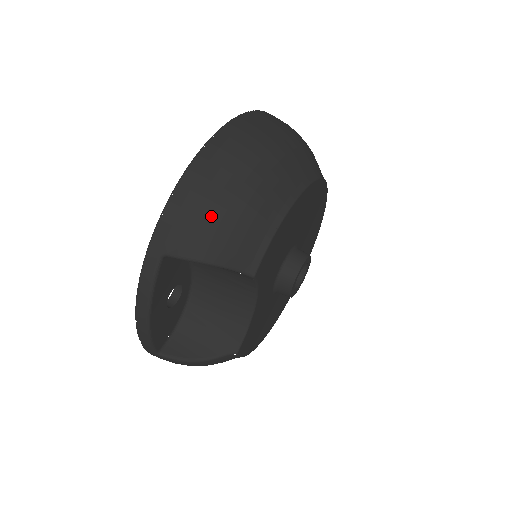
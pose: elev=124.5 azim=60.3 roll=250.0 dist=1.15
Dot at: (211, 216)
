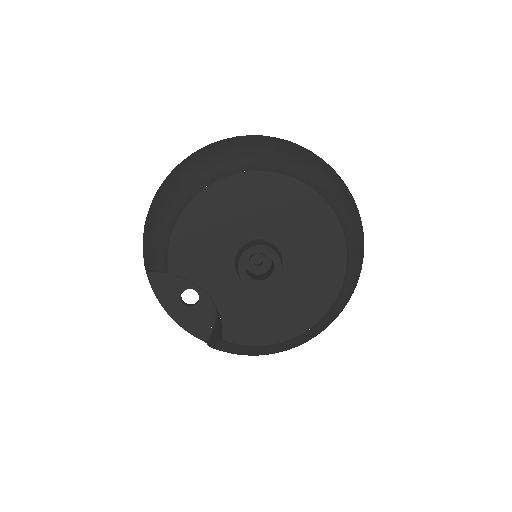
Dot at: (145, 239)
